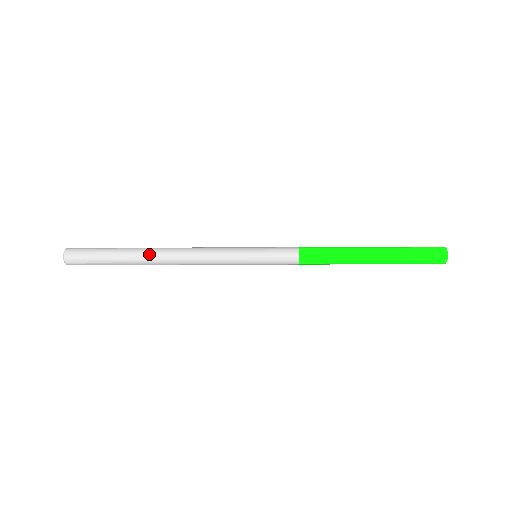
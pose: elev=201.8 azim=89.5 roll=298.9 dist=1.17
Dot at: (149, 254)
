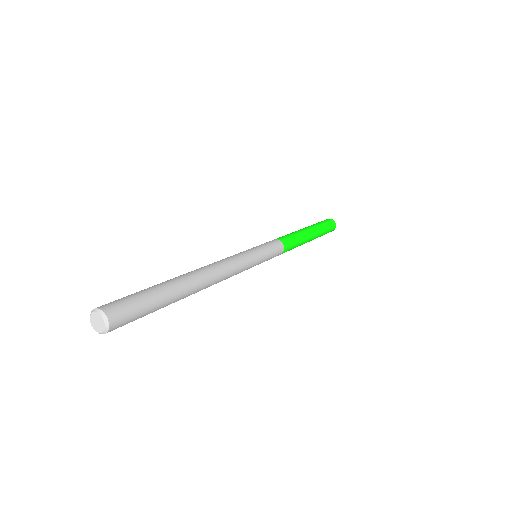
Dot at: (194, 282)
